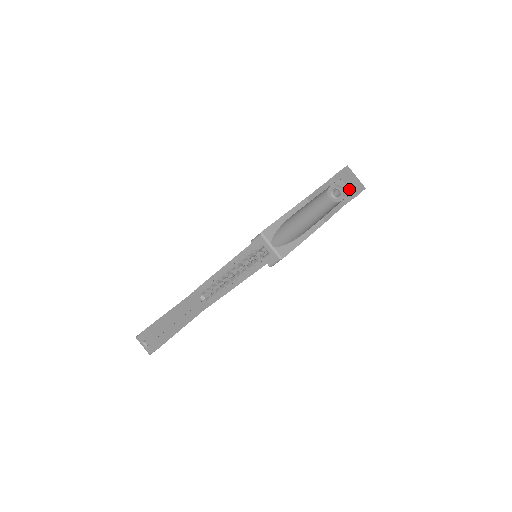
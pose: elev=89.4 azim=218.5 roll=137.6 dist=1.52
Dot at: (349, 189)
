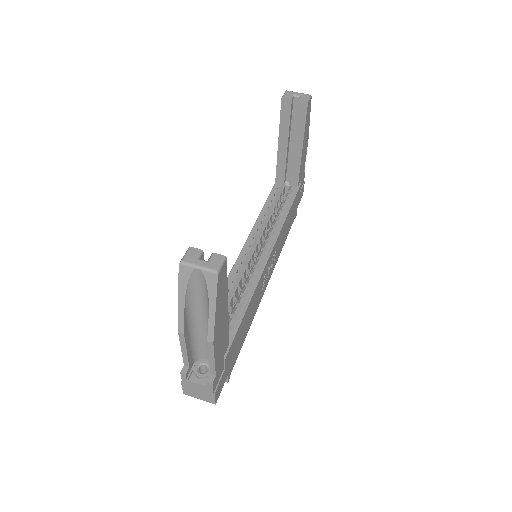
Dot at: occluded
